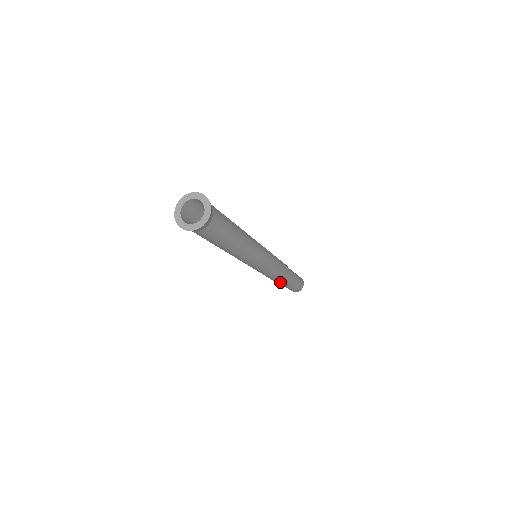
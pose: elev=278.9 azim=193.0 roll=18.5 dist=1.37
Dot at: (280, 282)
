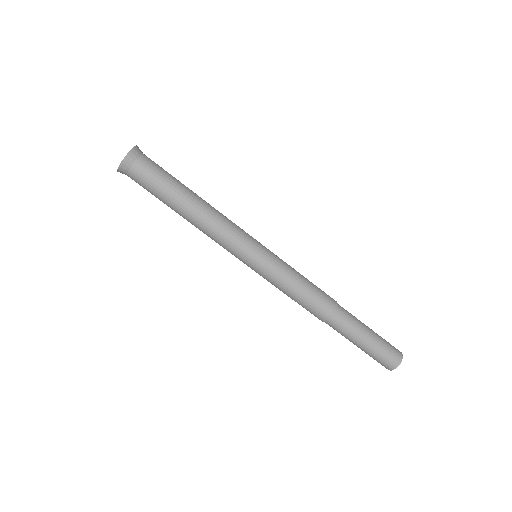
Dot at: (329, 324)
